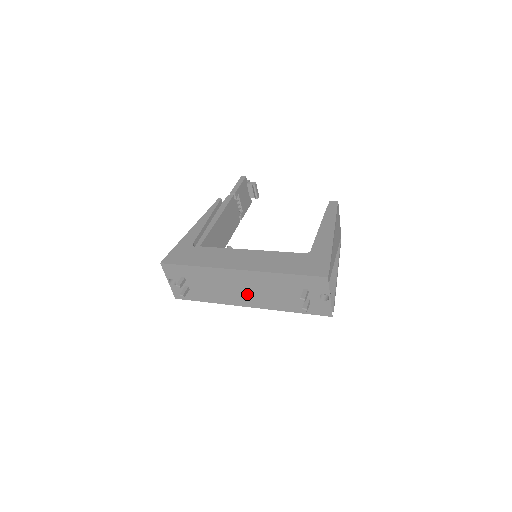
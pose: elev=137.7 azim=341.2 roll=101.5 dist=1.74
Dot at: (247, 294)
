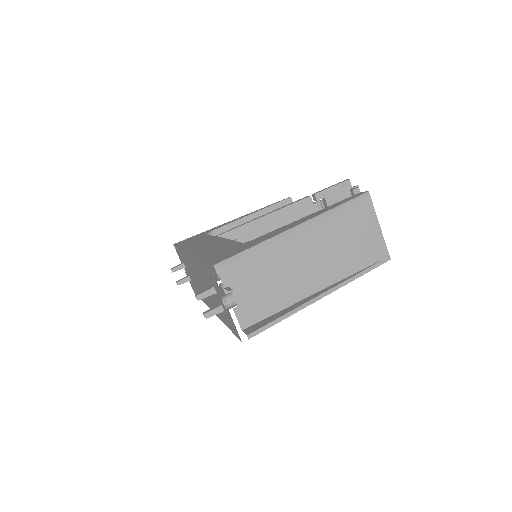
Dot at: occluded
